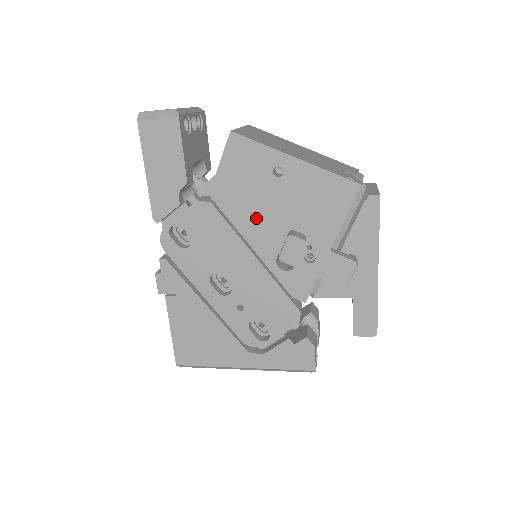
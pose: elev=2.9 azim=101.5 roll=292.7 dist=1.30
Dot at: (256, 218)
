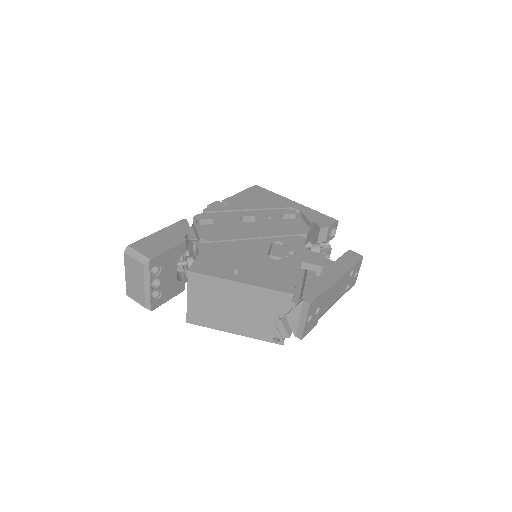
Dot at: occluded
